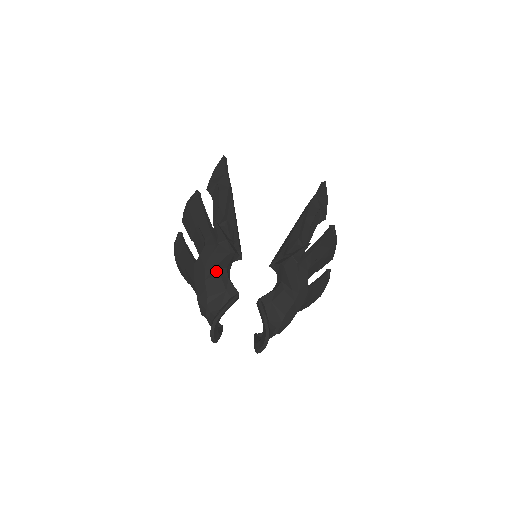
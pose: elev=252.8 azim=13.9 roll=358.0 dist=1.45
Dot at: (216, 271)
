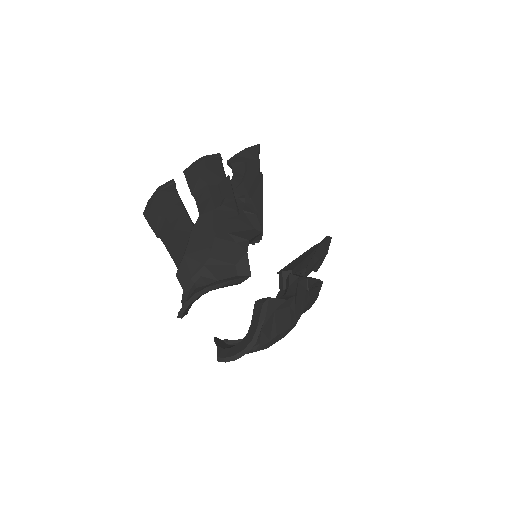
Dot at: (233, 236)
